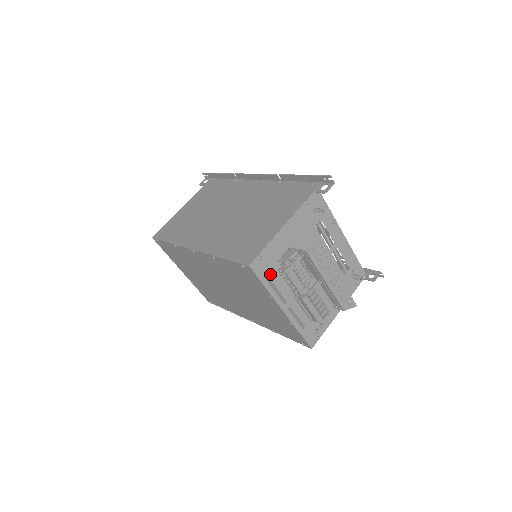
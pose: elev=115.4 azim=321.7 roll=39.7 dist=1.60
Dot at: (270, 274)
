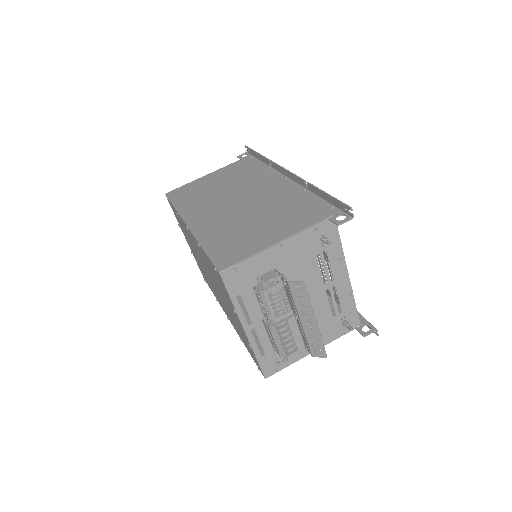
Dot at: (242, 288)
